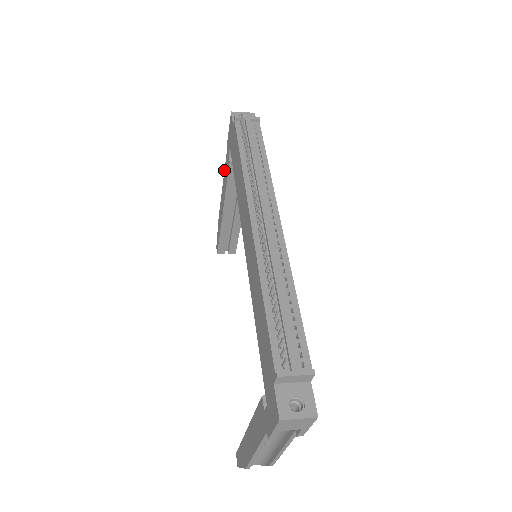
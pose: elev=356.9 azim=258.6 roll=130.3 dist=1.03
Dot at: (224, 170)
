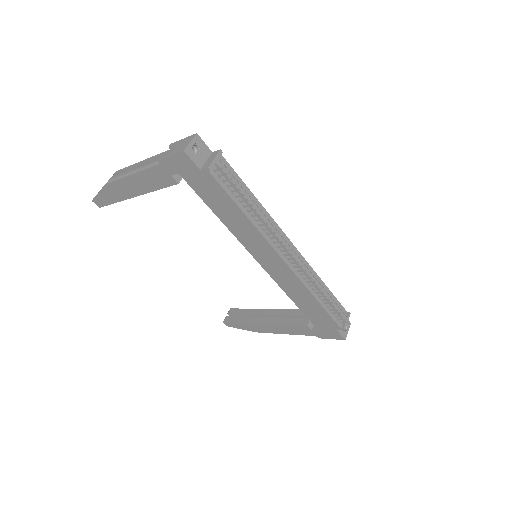
Dot at: (141, 172)
